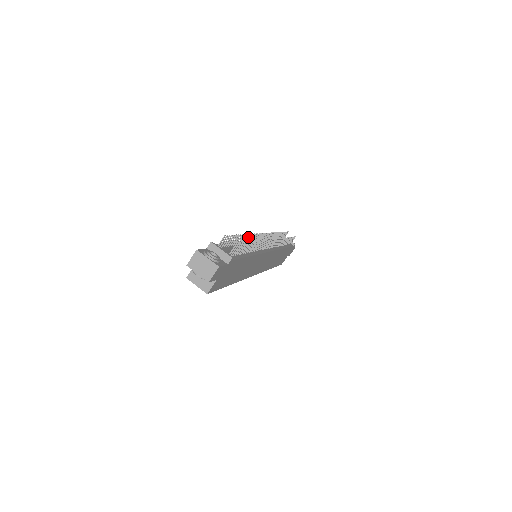
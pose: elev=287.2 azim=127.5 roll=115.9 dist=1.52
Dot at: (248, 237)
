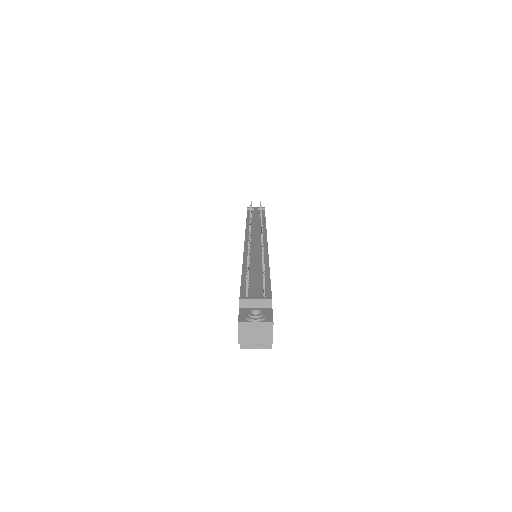
Dot at: occluded
